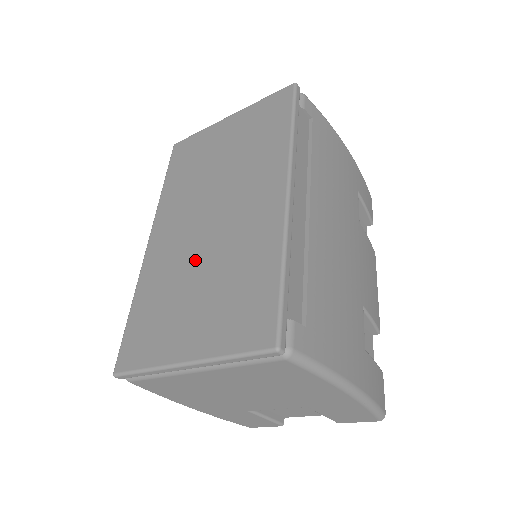
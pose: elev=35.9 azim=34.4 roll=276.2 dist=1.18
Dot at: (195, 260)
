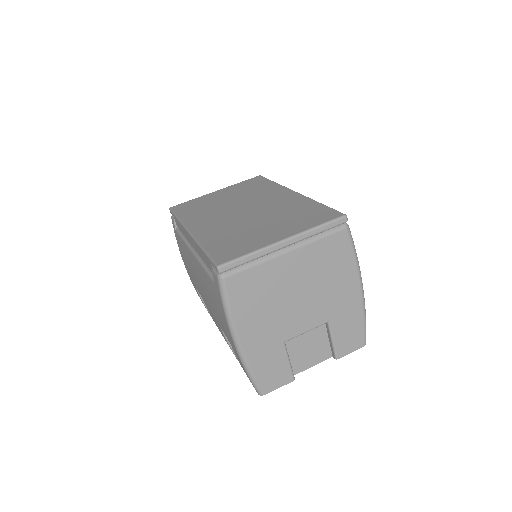
Dot at: (248, 220)
